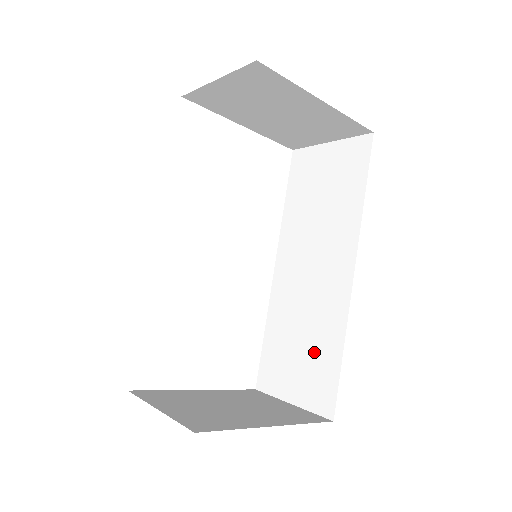
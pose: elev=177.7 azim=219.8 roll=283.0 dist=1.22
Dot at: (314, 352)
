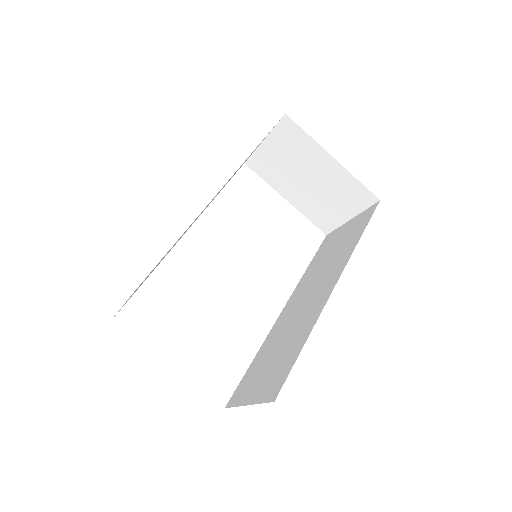
Dot at: (283, 354)
